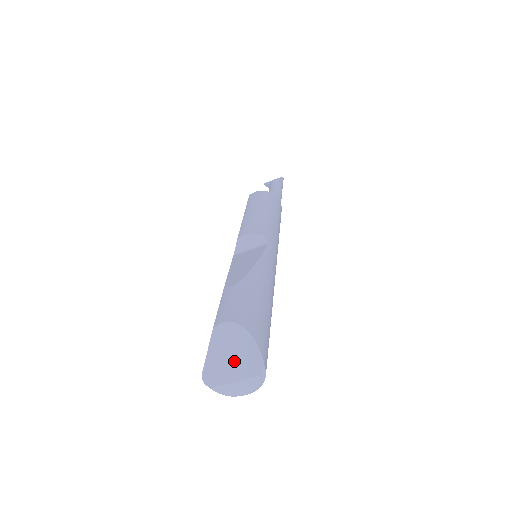
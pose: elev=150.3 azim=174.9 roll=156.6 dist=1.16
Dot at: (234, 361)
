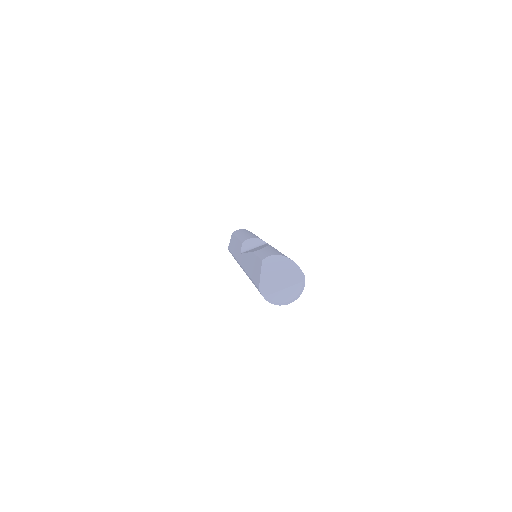
Dot at: (282, 277)
